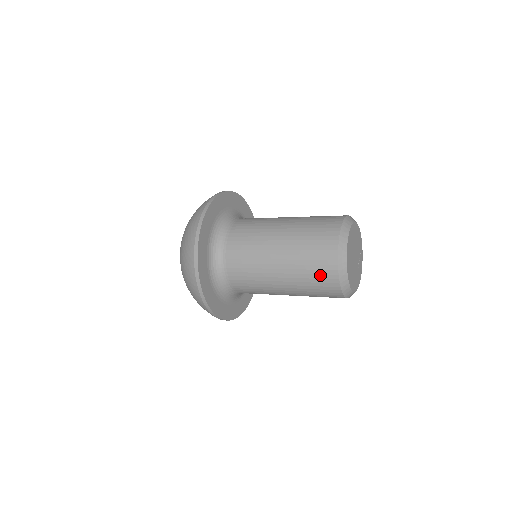
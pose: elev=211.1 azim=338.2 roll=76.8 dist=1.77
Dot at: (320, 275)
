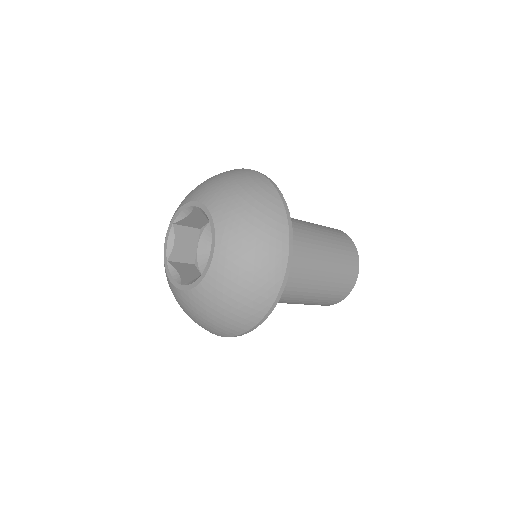
Dot at: (349, 266)
